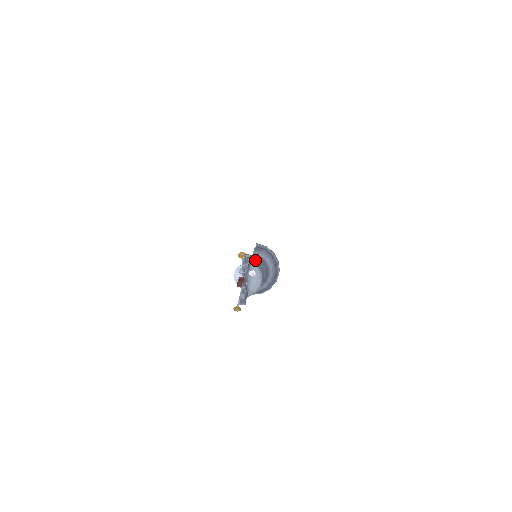
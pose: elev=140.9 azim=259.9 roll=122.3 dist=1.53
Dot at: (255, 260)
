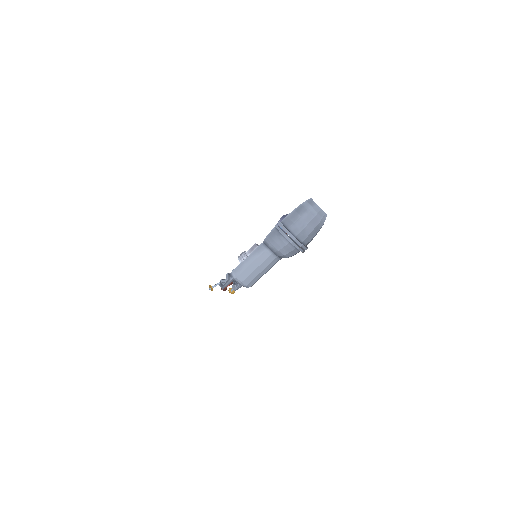
Dot at: (247, 267)
